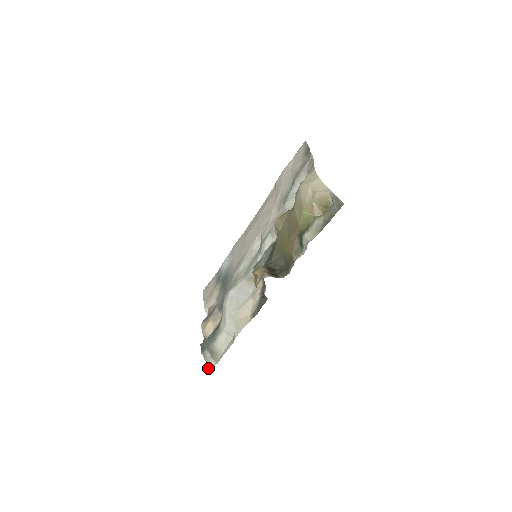
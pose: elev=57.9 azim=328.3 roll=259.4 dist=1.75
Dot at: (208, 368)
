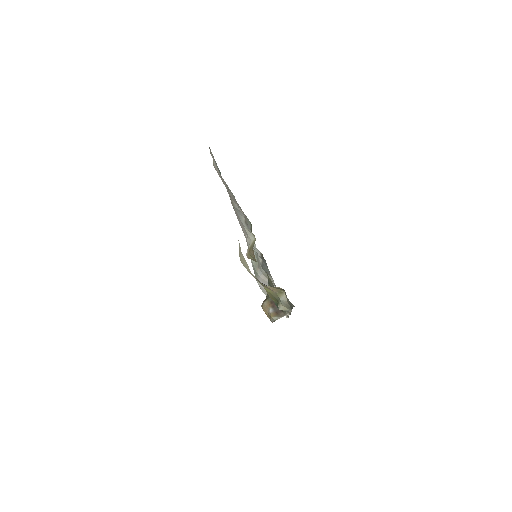
Dot at: occluded
